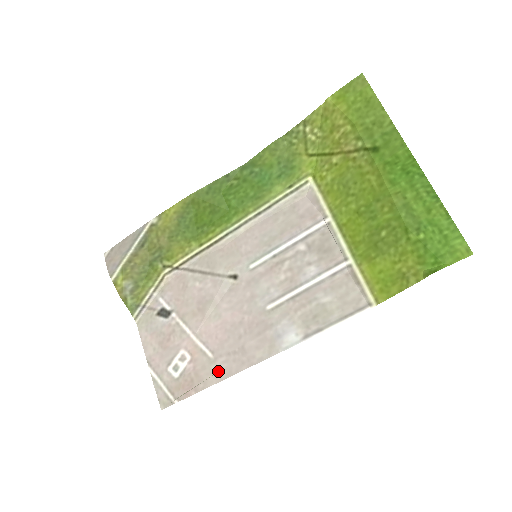
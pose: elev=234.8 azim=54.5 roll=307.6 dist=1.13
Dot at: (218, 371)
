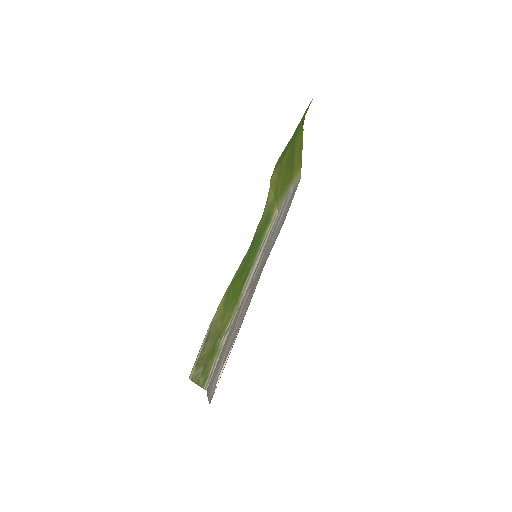
Dot at: (241, 323)
